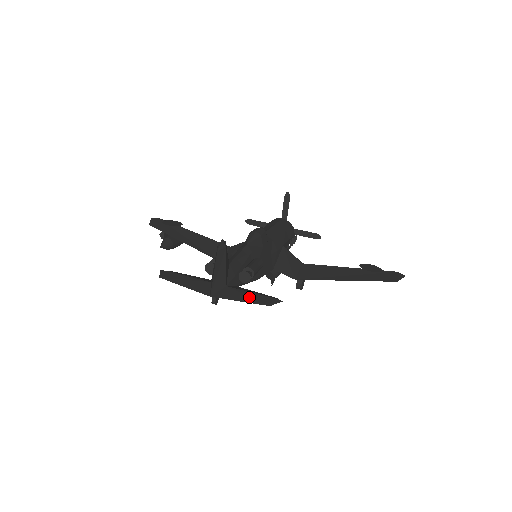
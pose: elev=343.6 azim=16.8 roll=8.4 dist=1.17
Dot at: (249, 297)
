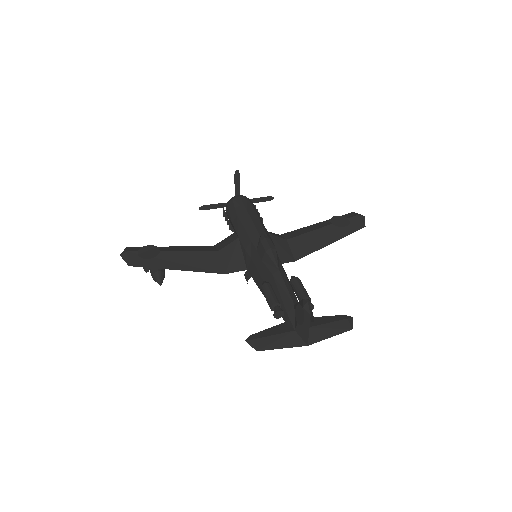
Dot at: (333, 329)
